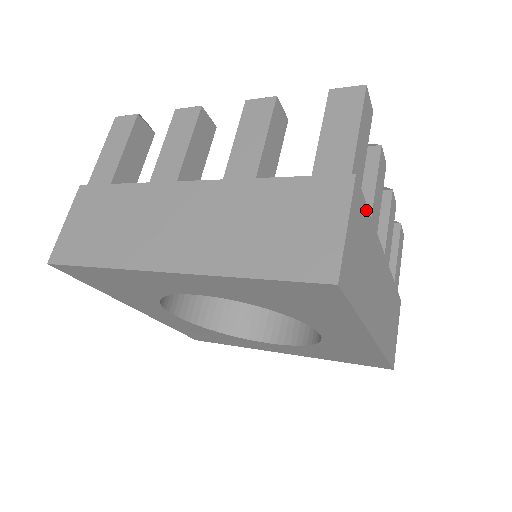
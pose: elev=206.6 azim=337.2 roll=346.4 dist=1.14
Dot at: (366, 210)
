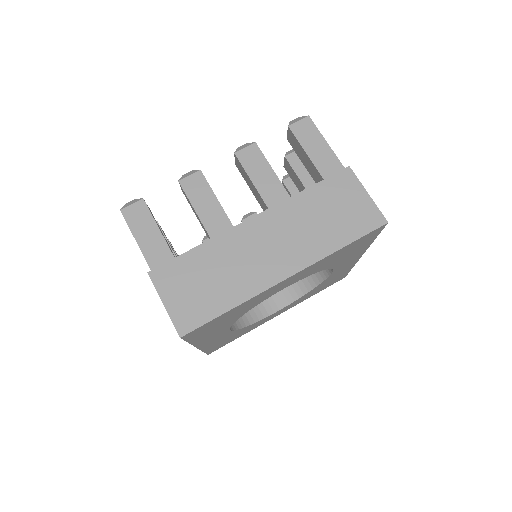
Dot at: occluded
